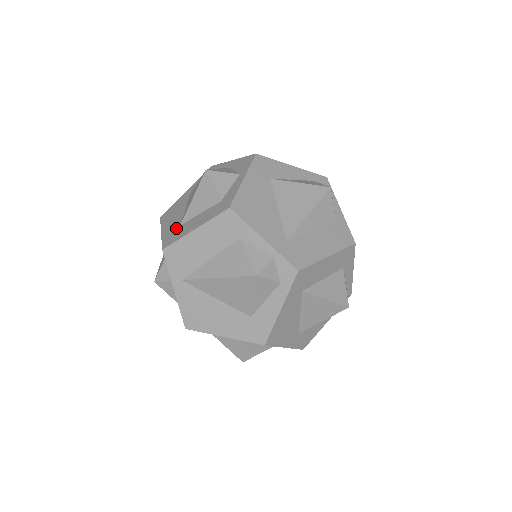
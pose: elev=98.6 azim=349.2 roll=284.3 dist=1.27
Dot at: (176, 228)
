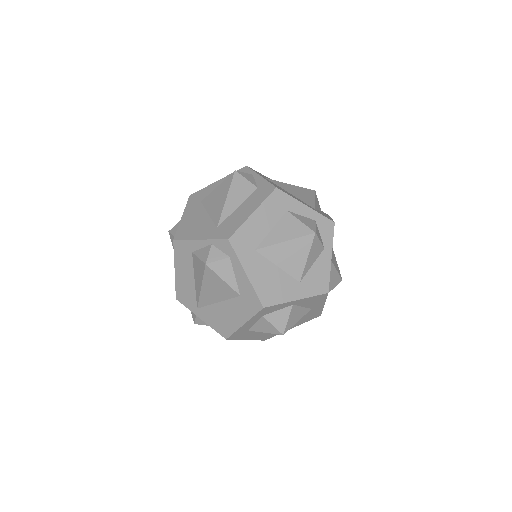
Dot at: occluded
